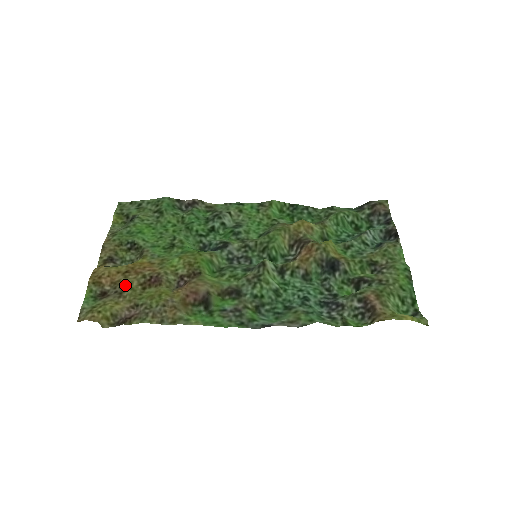
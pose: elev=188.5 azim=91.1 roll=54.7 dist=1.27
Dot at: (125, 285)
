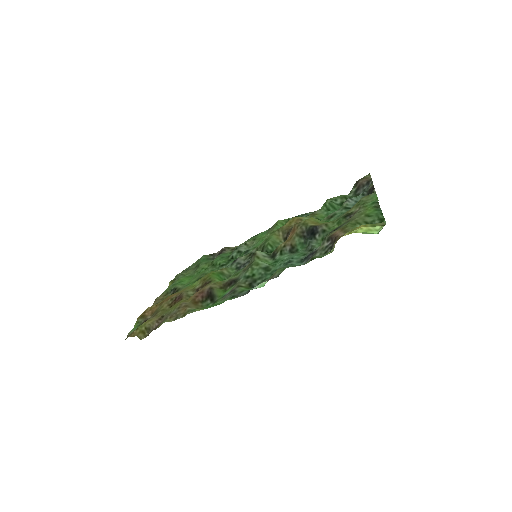
Dot at: (159, 309)
